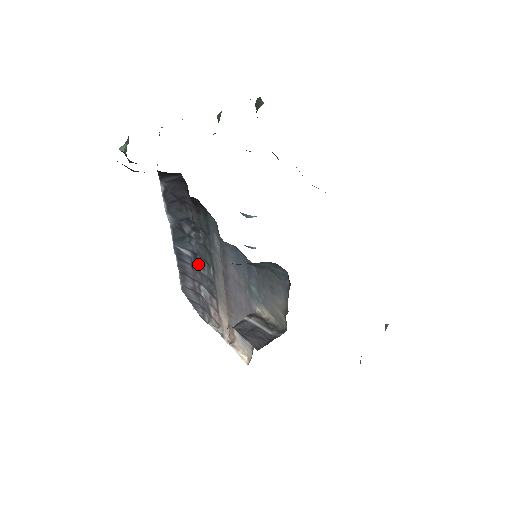
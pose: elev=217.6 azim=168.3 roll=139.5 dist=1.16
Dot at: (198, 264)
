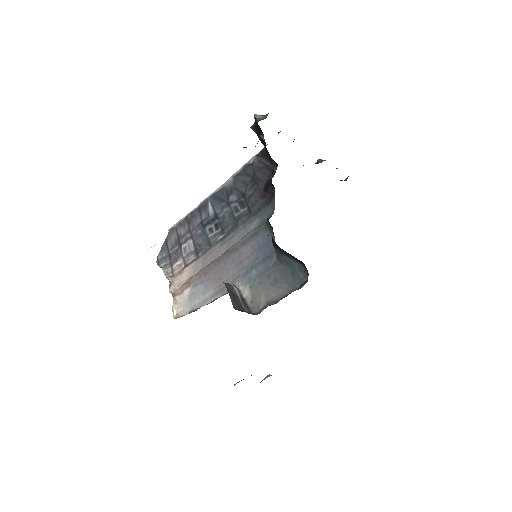
Dot at: (210, 225)
